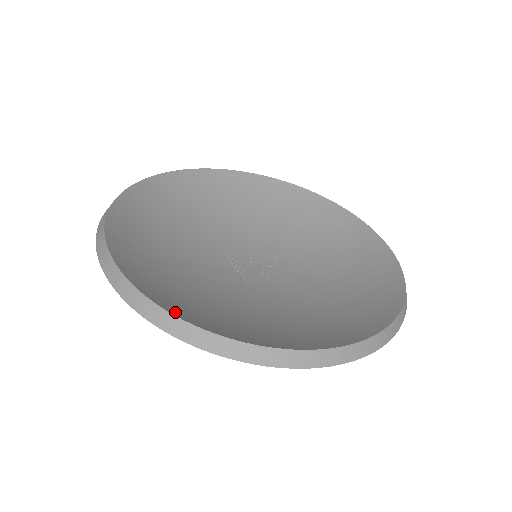
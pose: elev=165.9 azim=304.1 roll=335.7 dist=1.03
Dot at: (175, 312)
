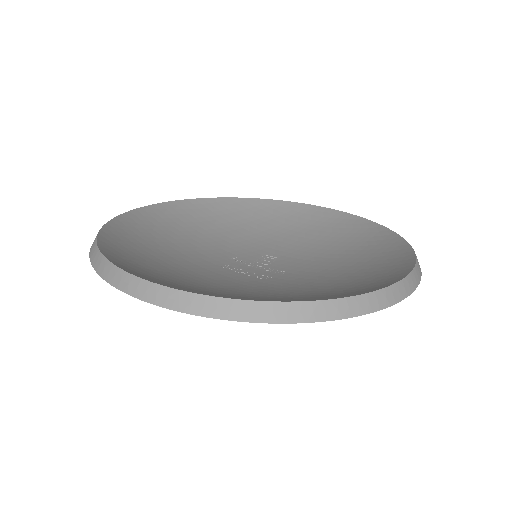
Dot at: (258, 301)
